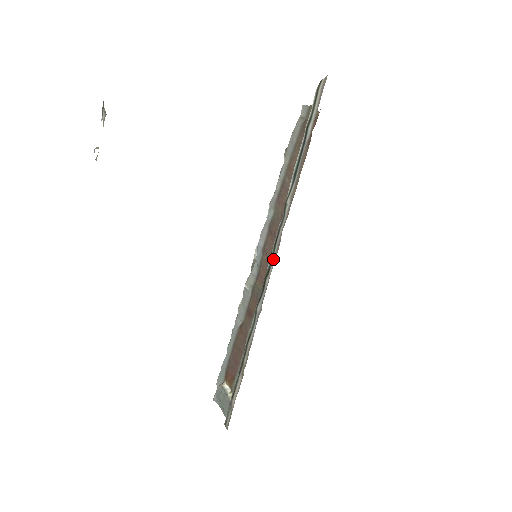
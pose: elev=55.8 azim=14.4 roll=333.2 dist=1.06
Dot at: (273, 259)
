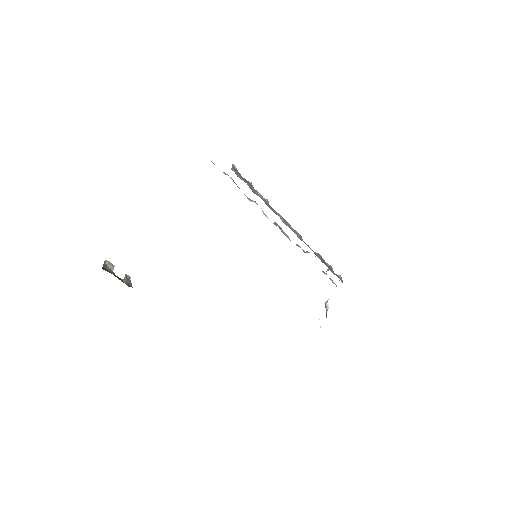
Dot at: occluded
